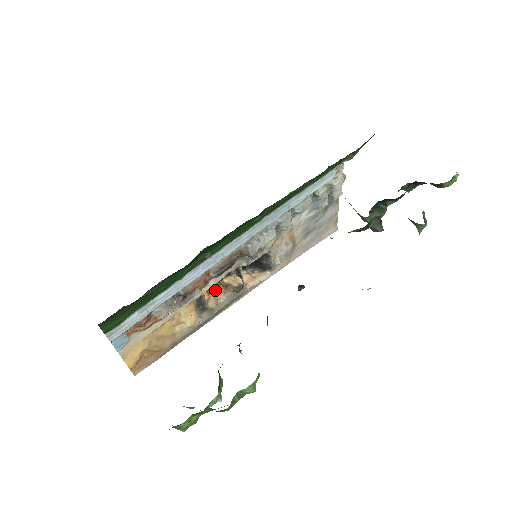
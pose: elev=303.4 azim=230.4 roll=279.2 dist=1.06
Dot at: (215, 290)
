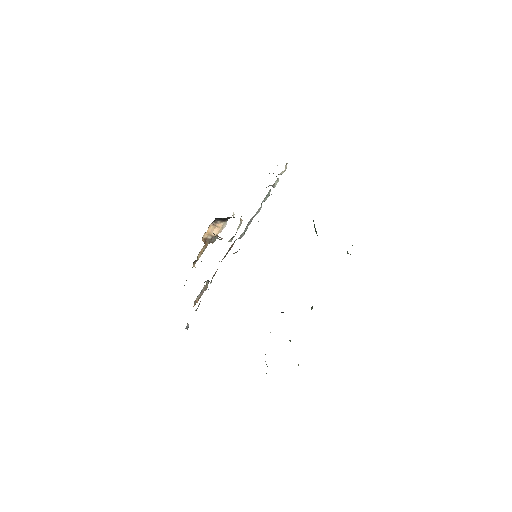
Dot at: (202, 249)
